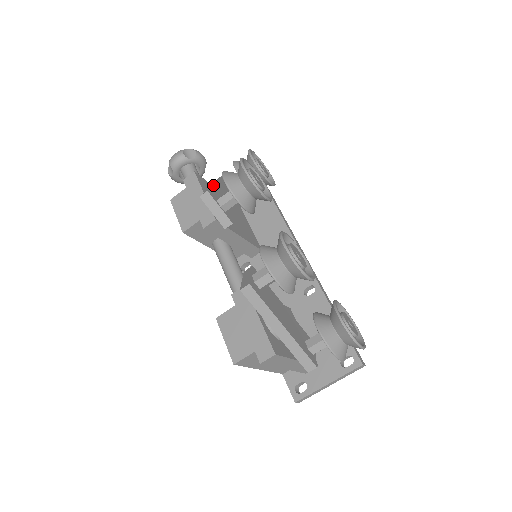
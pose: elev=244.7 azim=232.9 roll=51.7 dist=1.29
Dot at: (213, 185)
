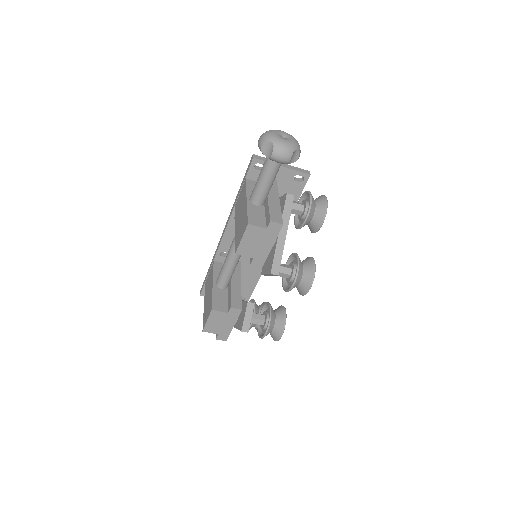
Dot at: occluded
